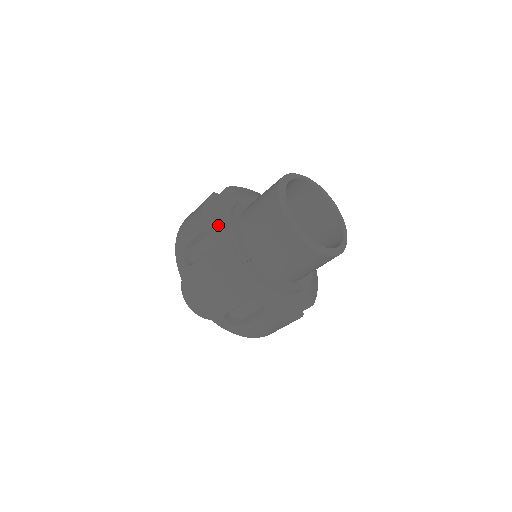
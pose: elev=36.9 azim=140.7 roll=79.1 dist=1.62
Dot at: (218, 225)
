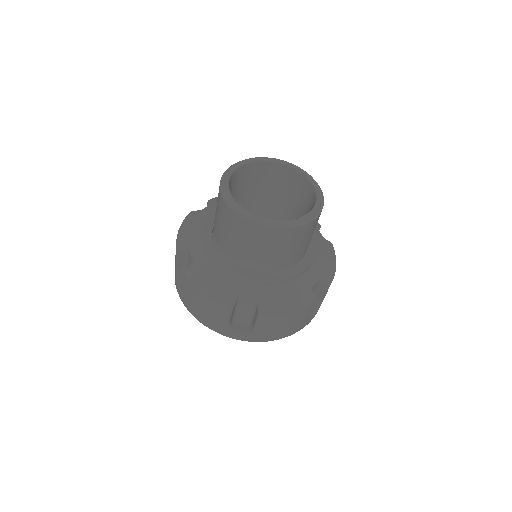
Dot at: occluded
